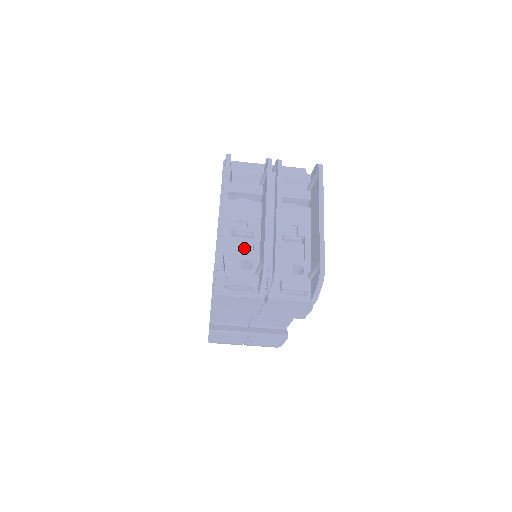
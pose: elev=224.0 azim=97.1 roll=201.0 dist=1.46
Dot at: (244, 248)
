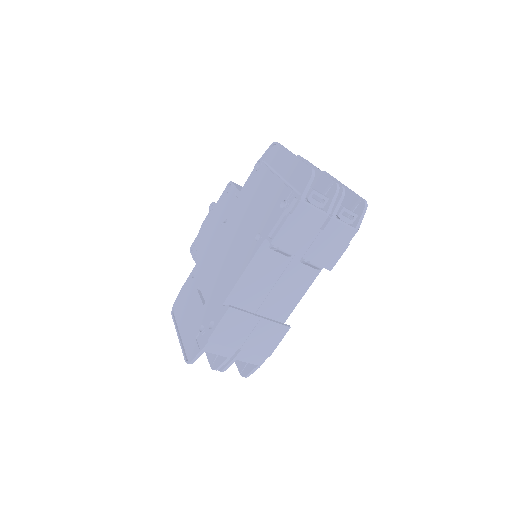
Dot at: occluded
